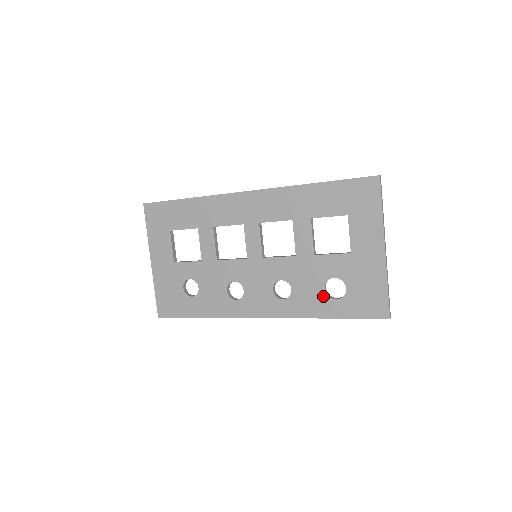
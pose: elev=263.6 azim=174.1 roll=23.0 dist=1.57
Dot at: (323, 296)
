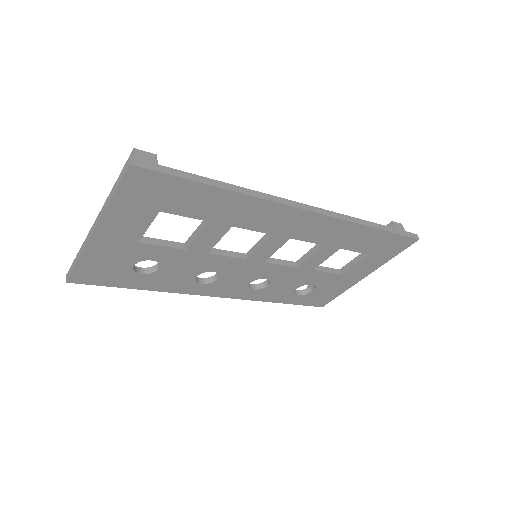
Dot at: (291, 292)
